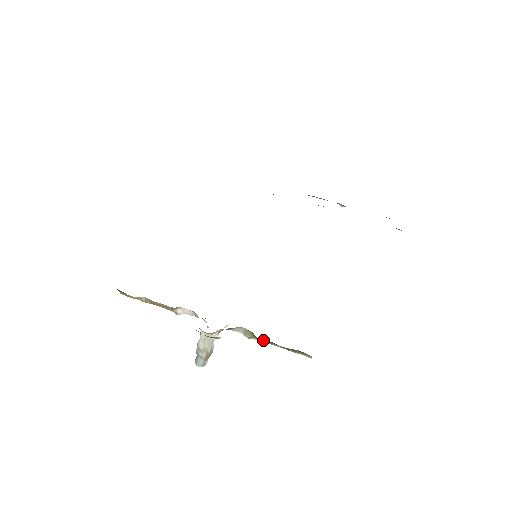
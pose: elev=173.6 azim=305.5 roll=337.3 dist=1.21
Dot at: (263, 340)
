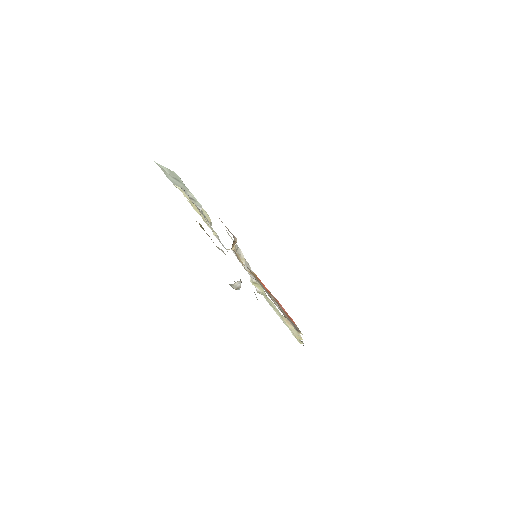
Dot at: occluded
